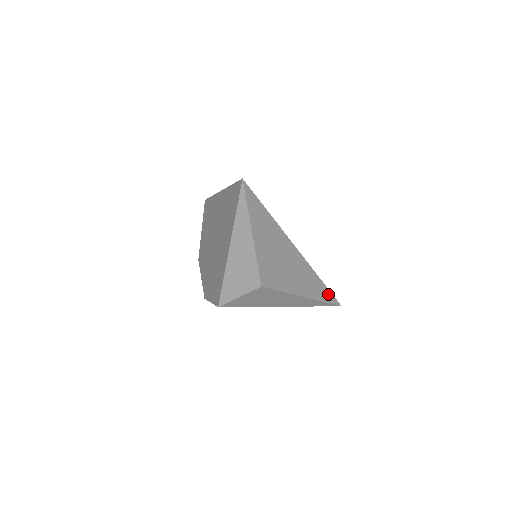
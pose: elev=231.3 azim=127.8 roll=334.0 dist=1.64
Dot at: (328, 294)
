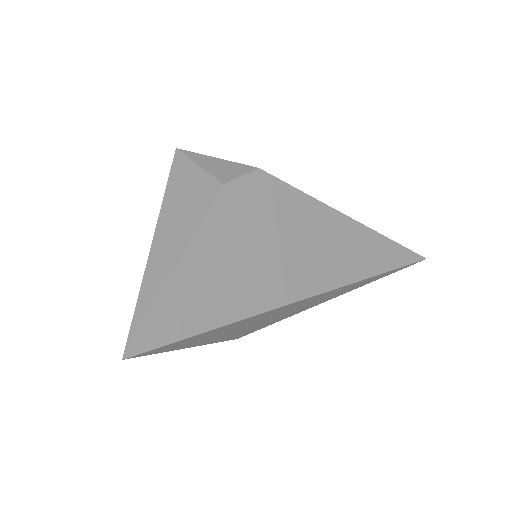
Dot at: (390, 271)
